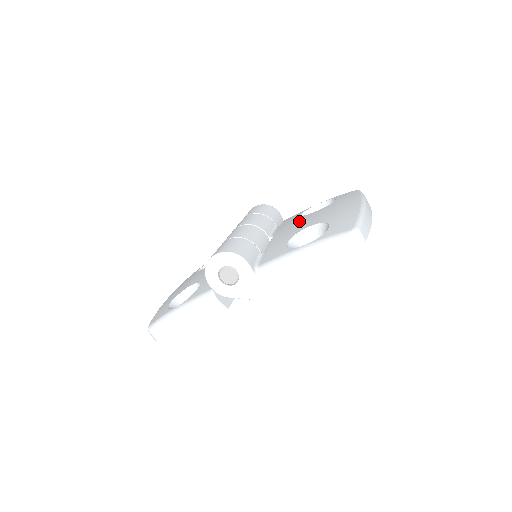
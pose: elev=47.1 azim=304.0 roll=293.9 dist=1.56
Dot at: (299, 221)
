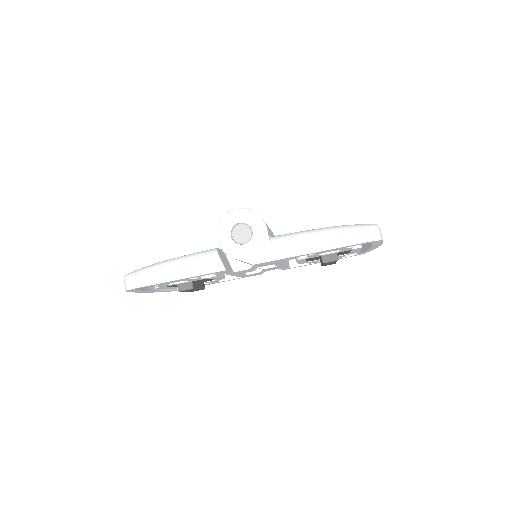
Dot at: occluded
